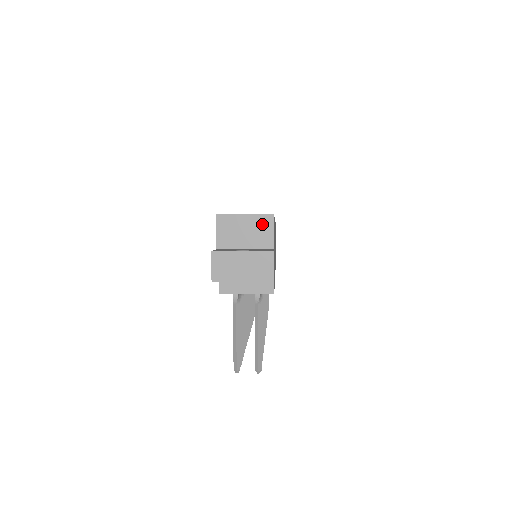
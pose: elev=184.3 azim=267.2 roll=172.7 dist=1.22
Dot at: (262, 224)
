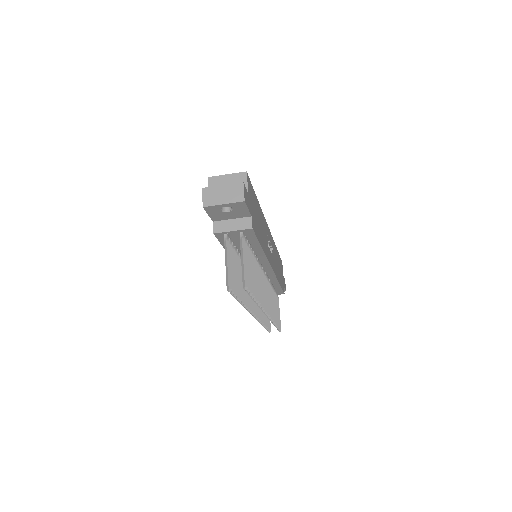
Dot at: (239, 179)
